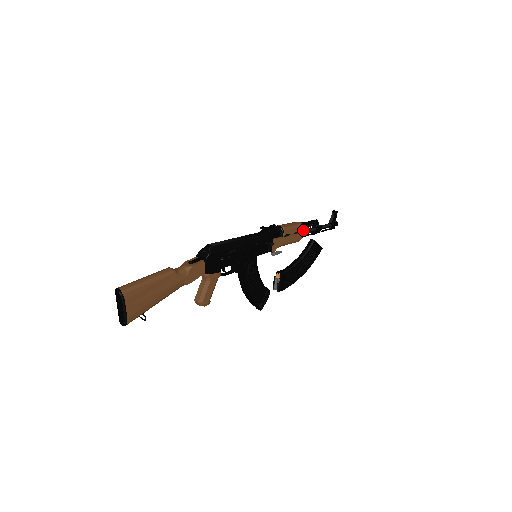
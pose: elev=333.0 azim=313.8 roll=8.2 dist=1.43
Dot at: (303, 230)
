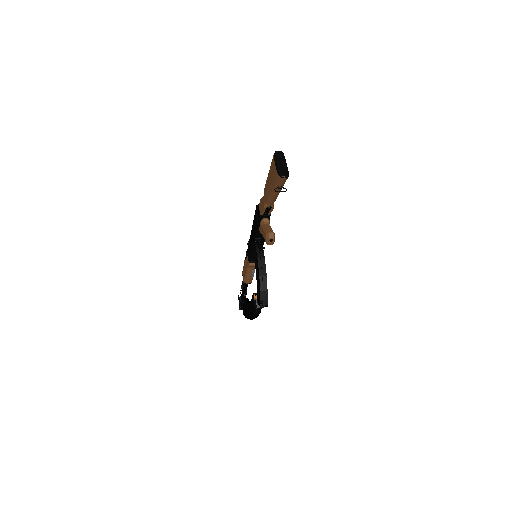
Dot at: occluded
